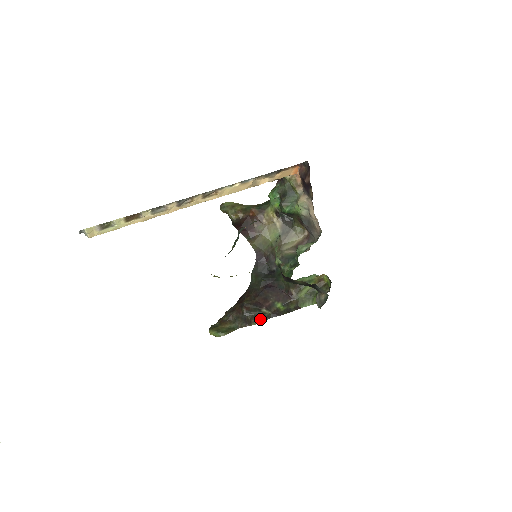
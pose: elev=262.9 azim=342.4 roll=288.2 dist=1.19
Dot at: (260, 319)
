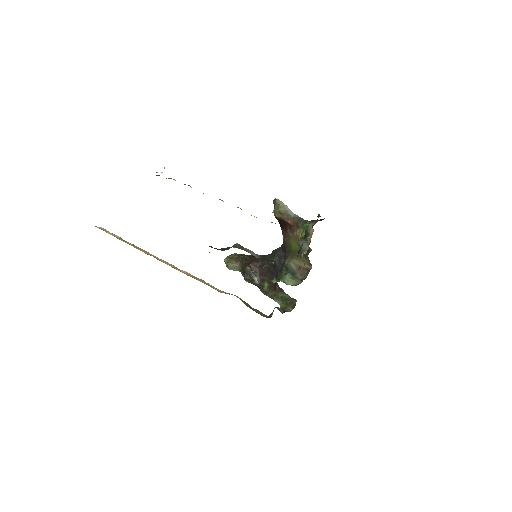
Dot at: (250, 281)
